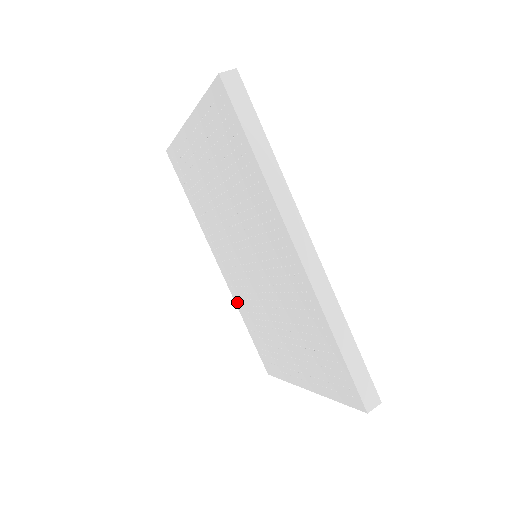
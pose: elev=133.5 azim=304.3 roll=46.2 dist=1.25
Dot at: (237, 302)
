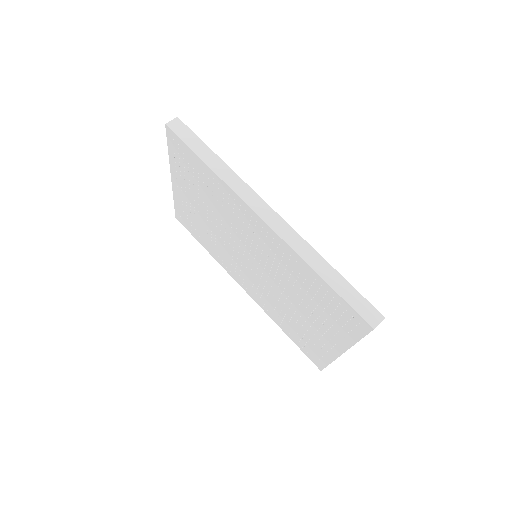
Dot at: (269, 314)
